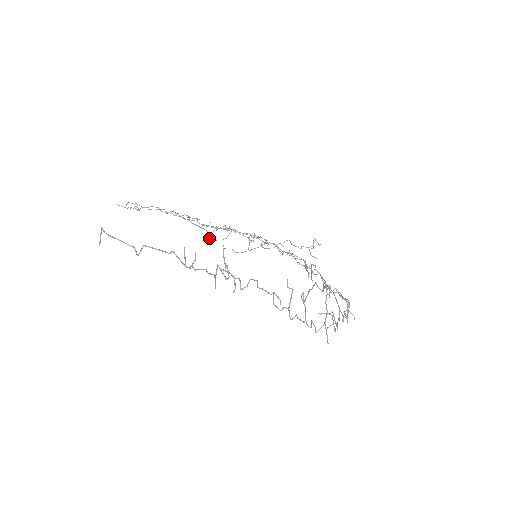
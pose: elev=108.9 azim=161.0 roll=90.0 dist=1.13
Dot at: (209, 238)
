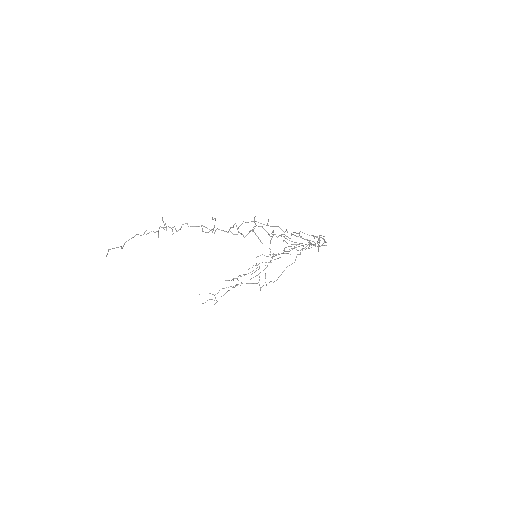
Dot at: (260, 289)
